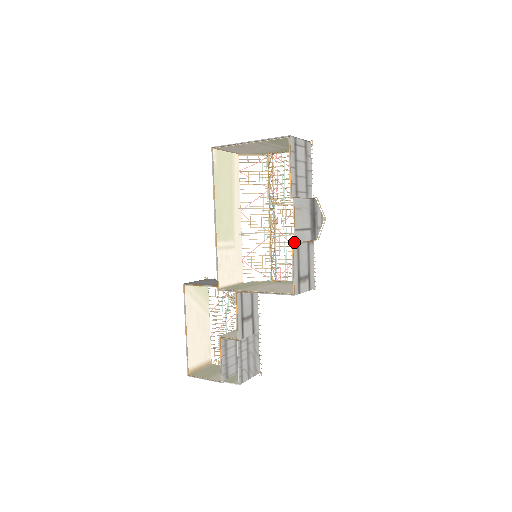
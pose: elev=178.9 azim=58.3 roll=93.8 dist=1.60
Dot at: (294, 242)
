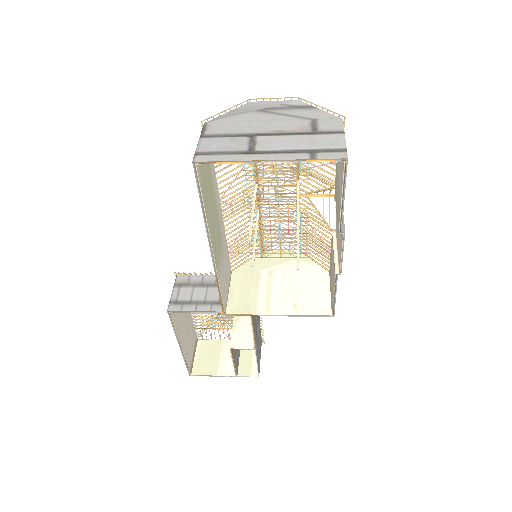
Dot at: (337, 272)
